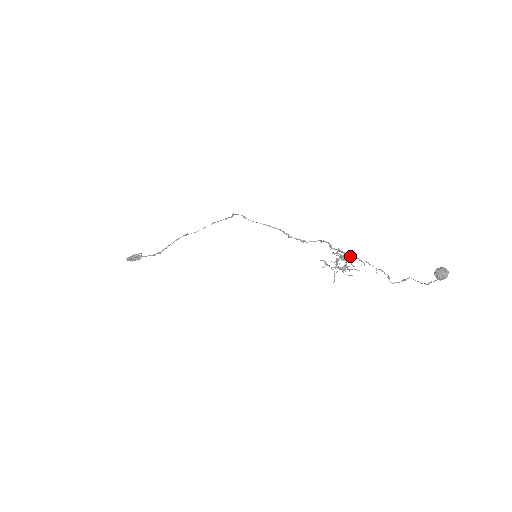
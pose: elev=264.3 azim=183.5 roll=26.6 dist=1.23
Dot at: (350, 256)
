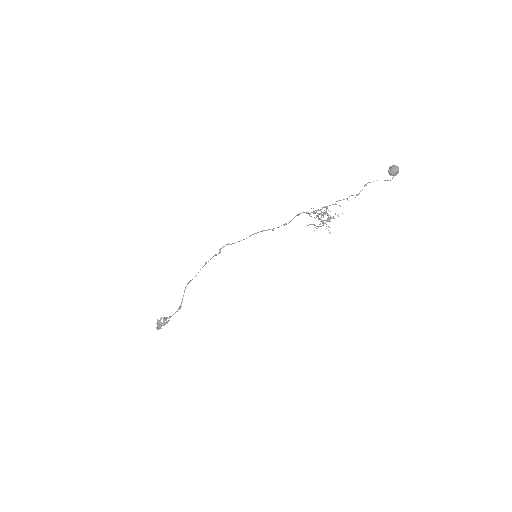
Dot at: (326, 209)
